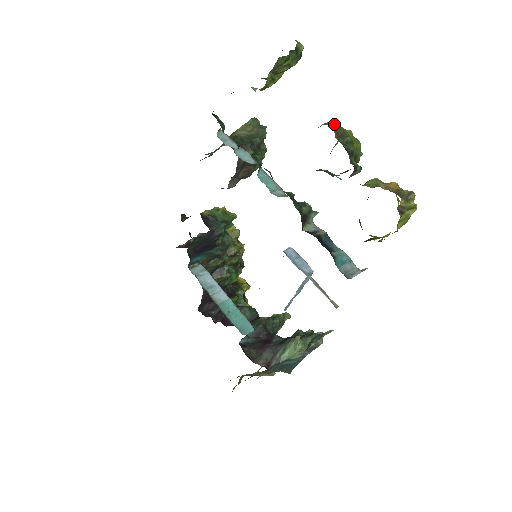
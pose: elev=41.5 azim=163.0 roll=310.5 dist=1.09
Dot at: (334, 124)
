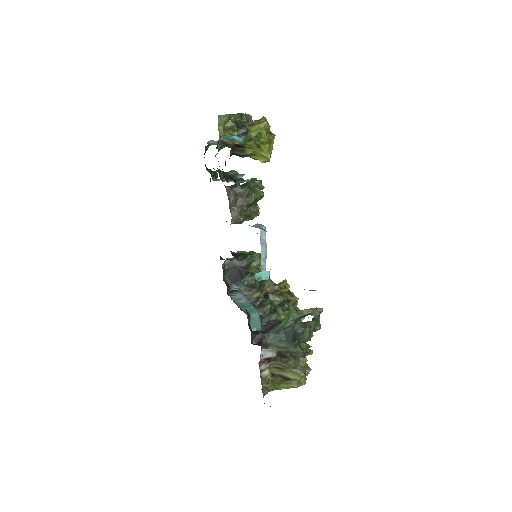
Dot at: (236, 120)
